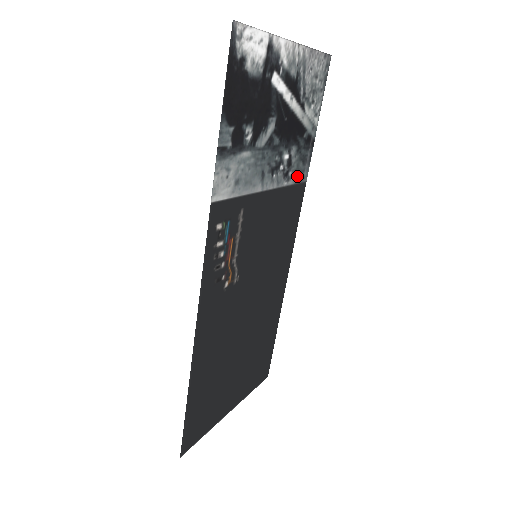
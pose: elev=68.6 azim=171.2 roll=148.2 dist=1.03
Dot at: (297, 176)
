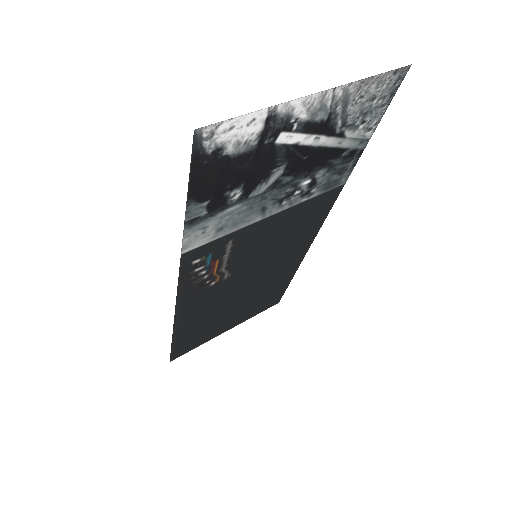
Dot at: (327, 186)
